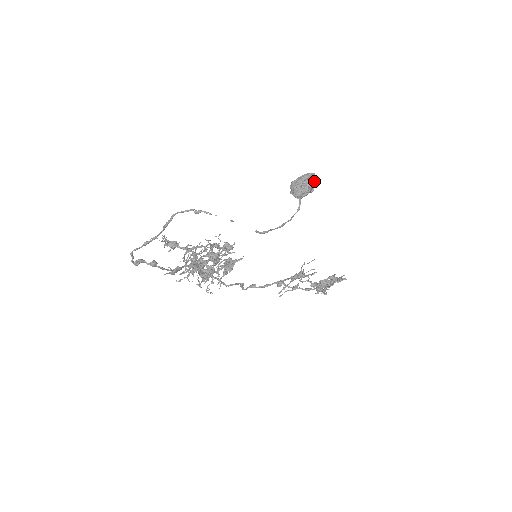
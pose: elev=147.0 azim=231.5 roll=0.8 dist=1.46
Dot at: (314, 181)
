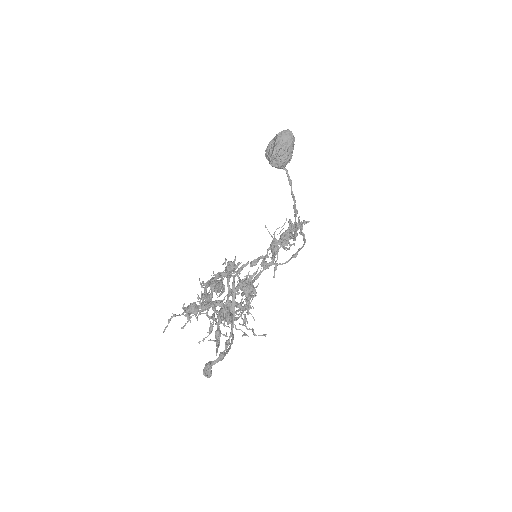
Dot at: (294, 140)
